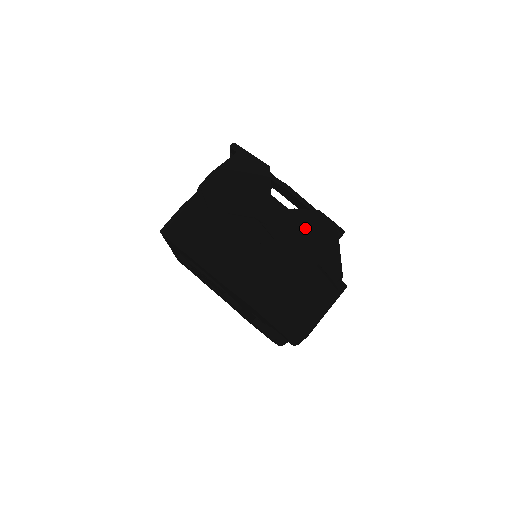
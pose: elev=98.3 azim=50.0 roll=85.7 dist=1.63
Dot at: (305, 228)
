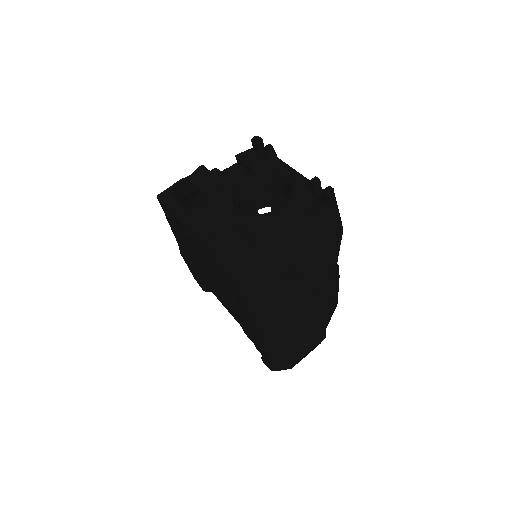
Dot at: (334, 300)
